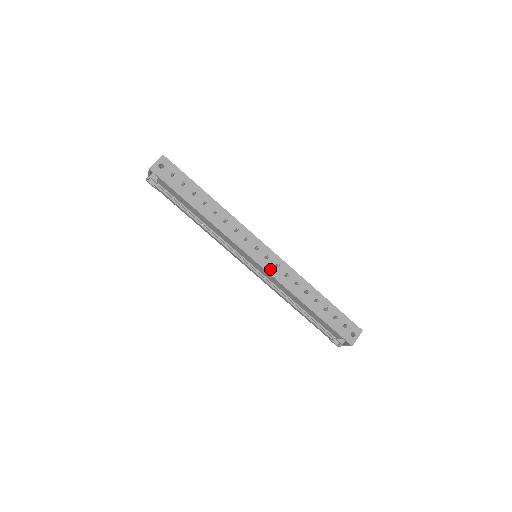
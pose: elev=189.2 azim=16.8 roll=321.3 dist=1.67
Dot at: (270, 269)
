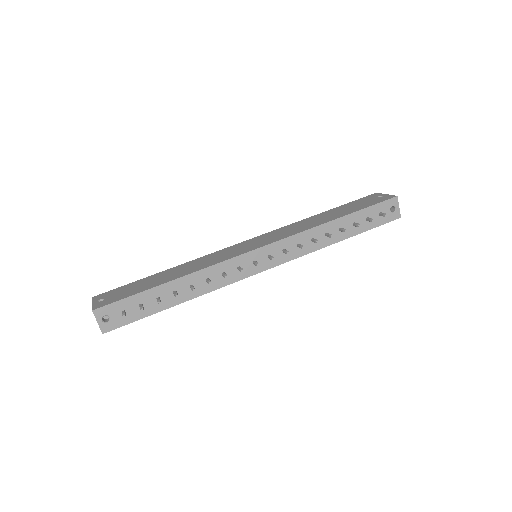
Dot at: (283, 259)
